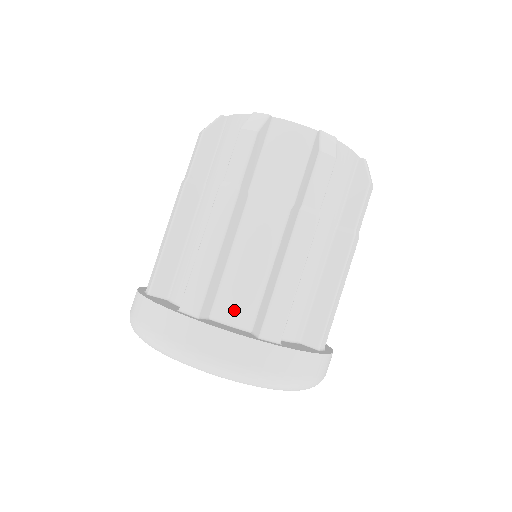
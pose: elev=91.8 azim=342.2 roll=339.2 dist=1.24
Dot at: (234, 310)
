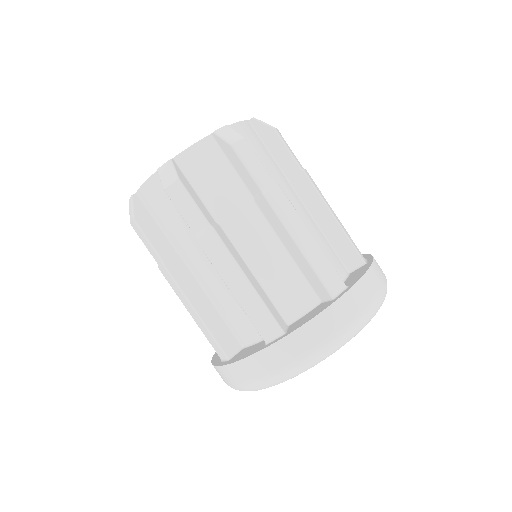
Dot at: (246, 332)
